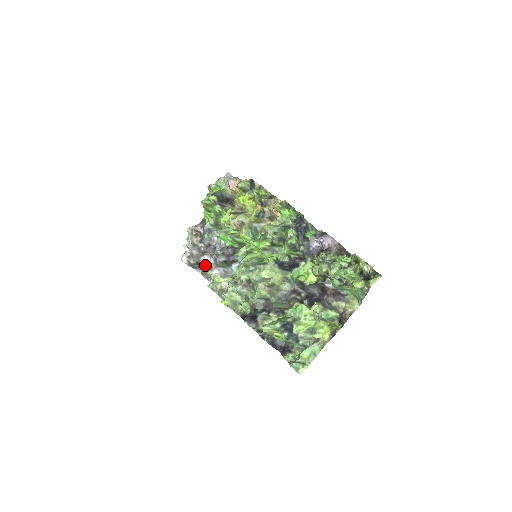
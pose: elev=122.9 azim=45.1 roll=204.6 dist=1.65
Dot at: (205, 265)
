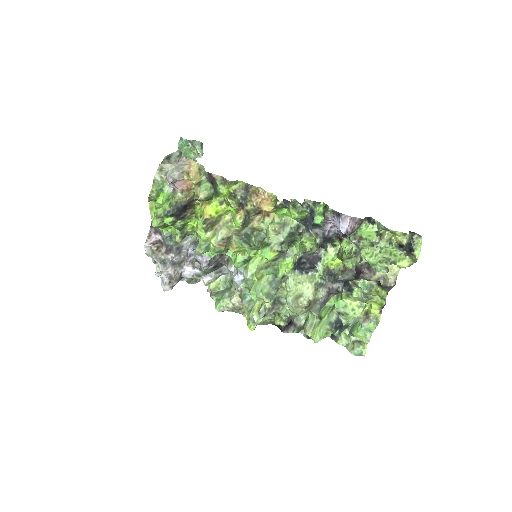
Dot at: (190, 276)
